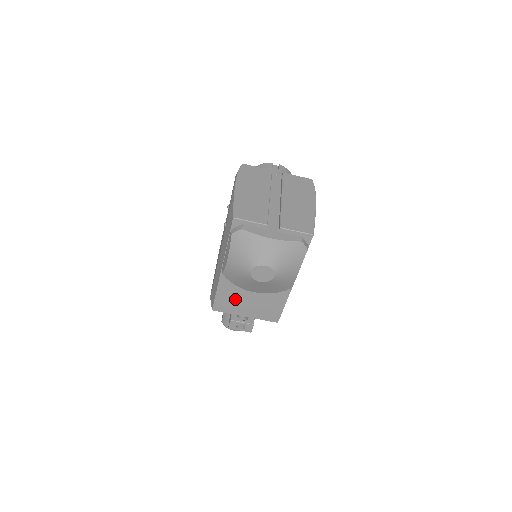
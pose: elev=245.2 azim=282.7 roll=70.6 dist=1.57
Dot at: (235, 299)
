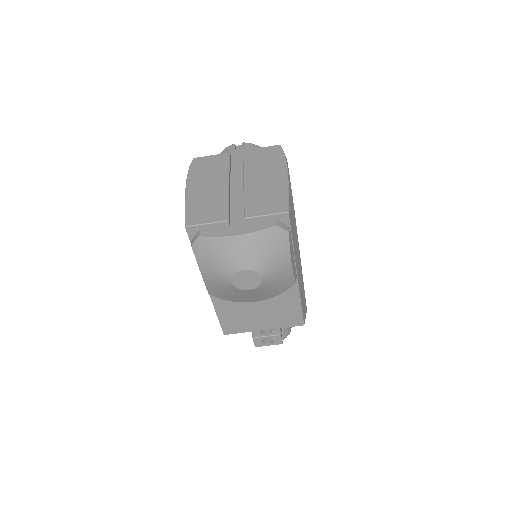
Dot at: (241, 315)
